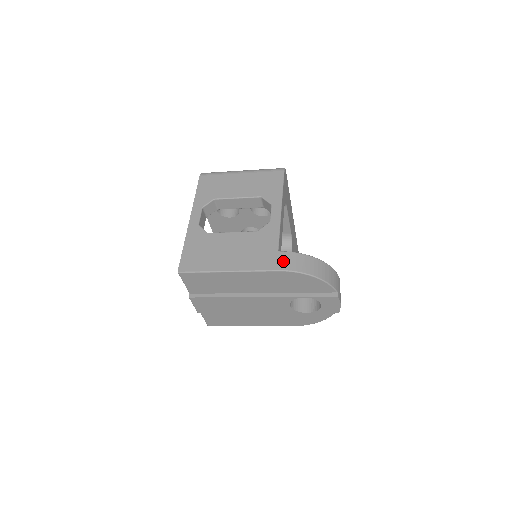
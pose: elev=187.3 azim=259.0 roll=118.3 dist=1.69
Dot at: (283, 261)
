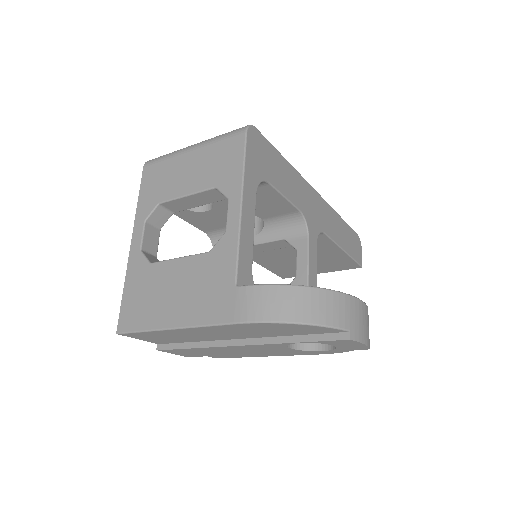
Dot at: (242, 305)
